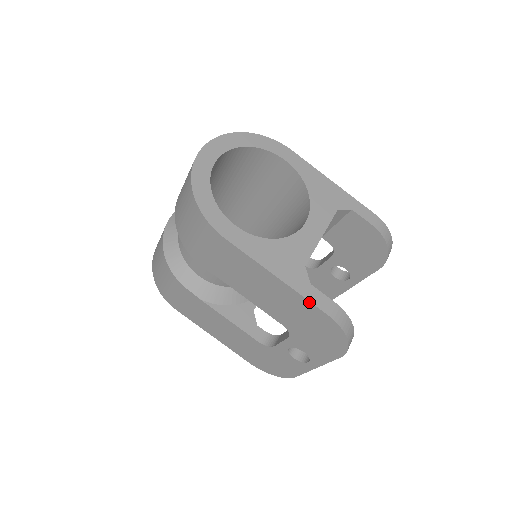
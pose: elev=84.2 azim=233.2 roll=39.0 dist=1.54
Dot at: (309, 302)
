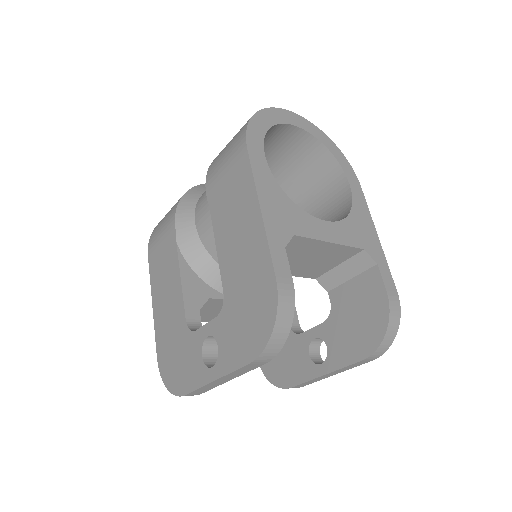
Dot at: (269, 254)
